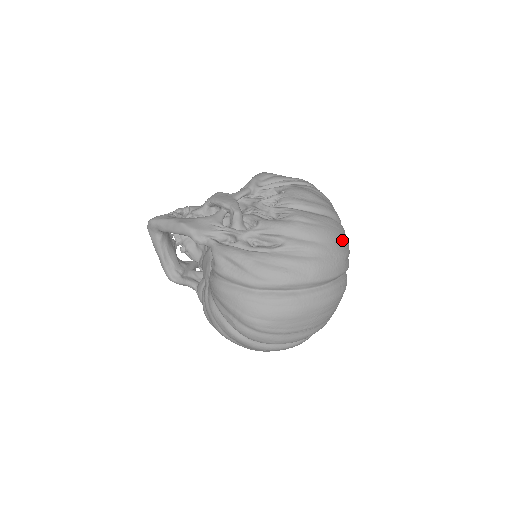
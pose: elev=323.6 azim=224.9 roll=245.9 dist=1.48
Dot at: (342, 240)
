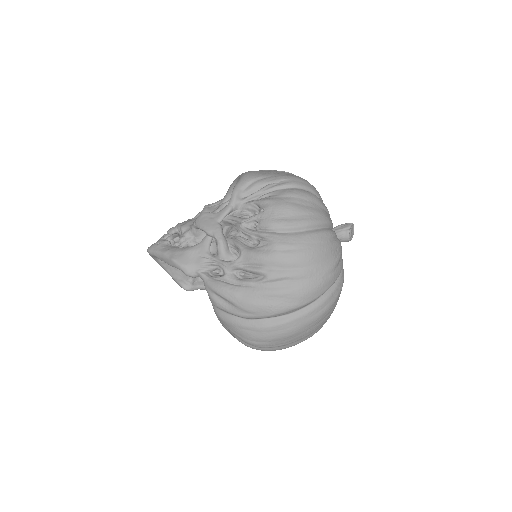
Dot at: (328, 253)
